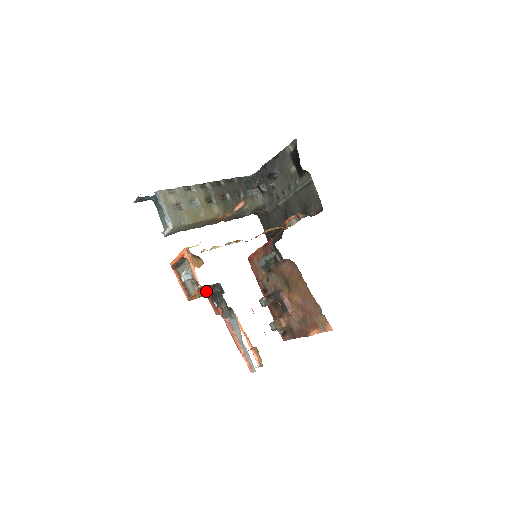
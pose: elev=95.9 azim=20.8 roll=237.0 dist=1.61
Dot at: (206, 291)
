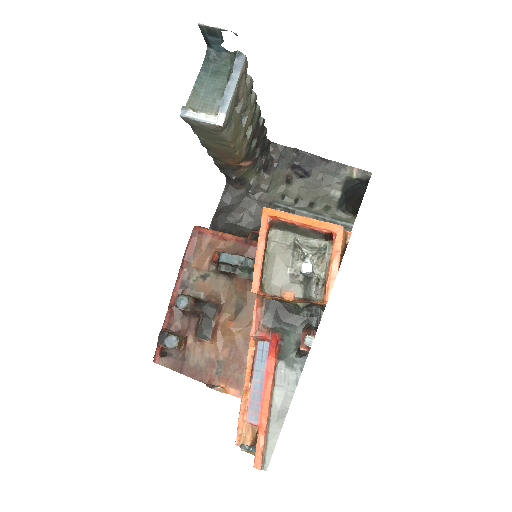
Dot at: (290, 301)
